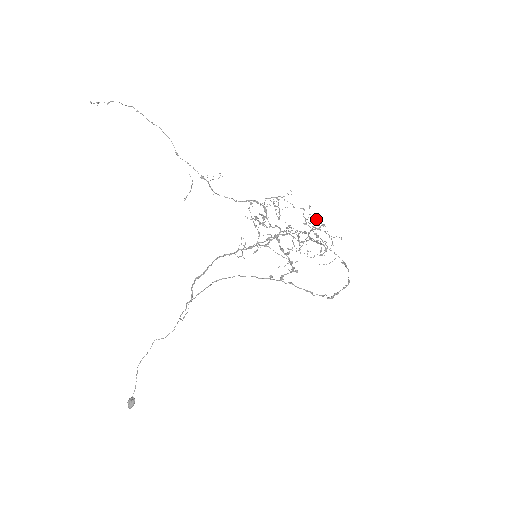
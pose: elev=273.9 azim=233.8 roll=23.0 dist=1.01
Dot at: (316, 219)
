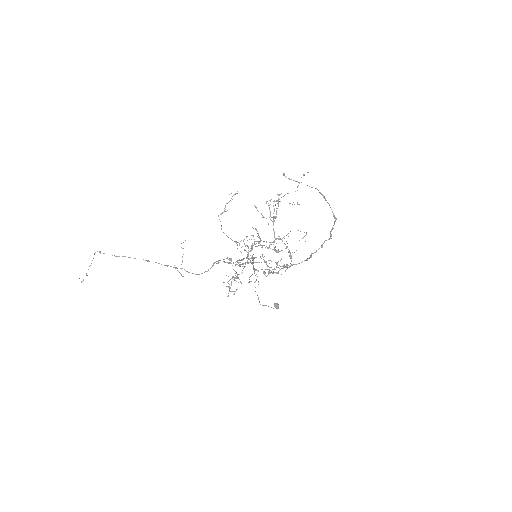
Dot at: (270, 201)
